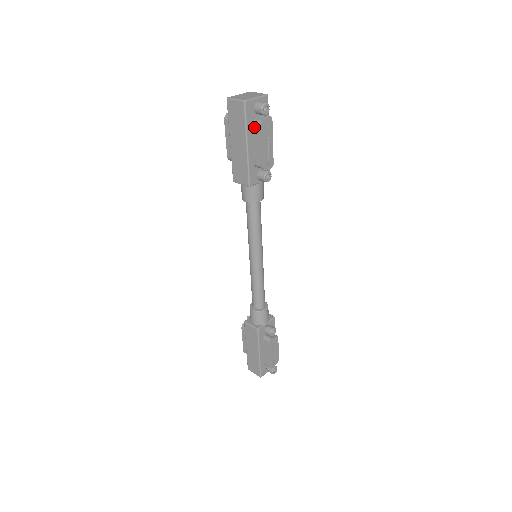
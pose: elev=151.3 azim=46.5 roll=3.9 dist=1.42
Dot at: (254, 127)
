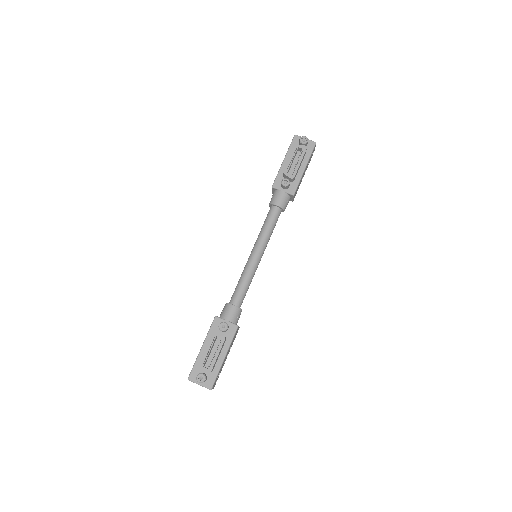
Dot at: occluded
